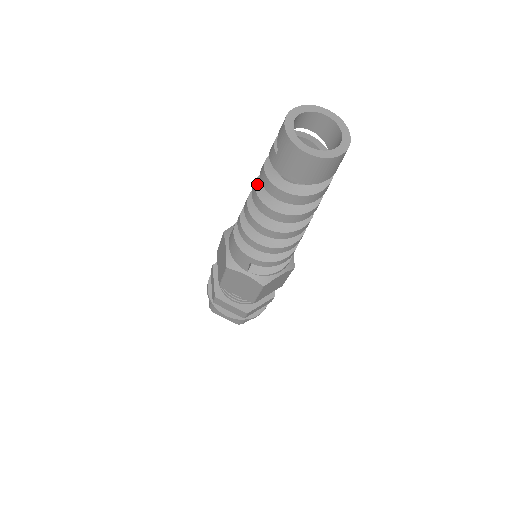
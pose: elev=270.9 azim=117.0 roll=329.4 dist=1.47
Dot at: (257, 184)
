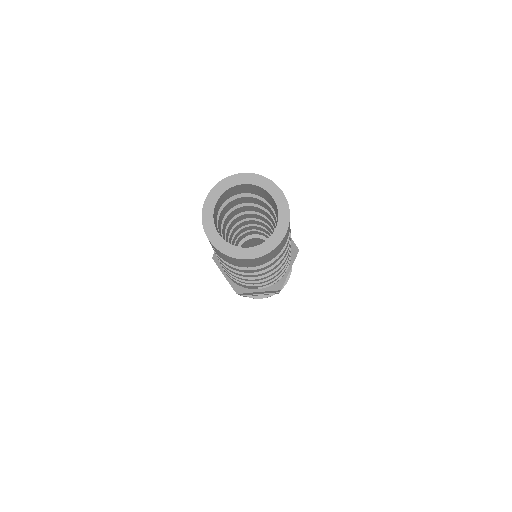
Dot at: occluded
